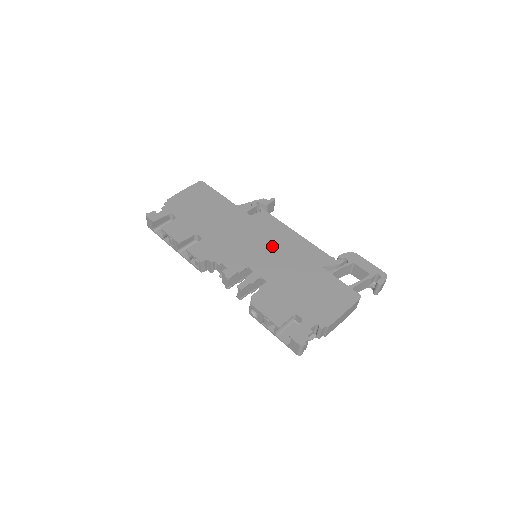
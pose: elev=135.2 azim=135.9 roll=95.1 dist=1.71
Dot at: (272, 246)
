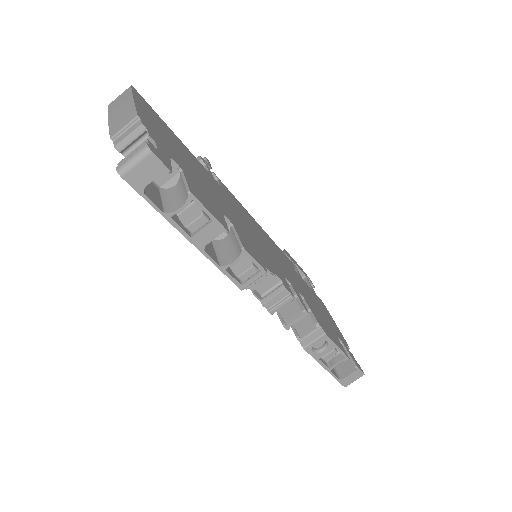
Dot at: (265, 241)
